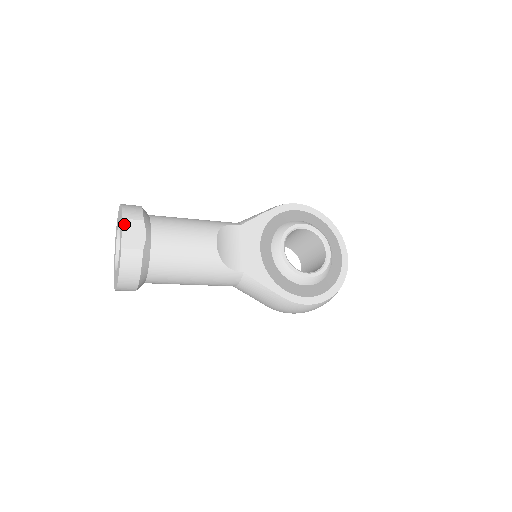
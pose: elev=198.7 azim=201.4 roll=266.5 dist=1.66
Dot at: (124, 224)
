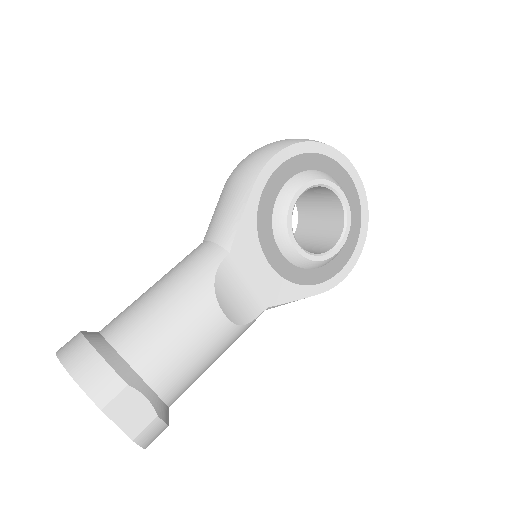
Dot at: (109, 414)
